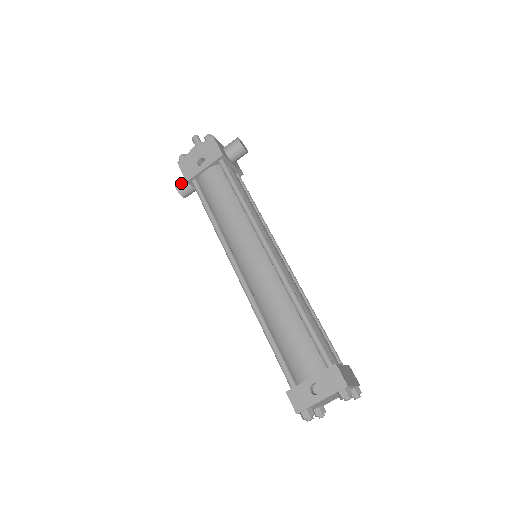
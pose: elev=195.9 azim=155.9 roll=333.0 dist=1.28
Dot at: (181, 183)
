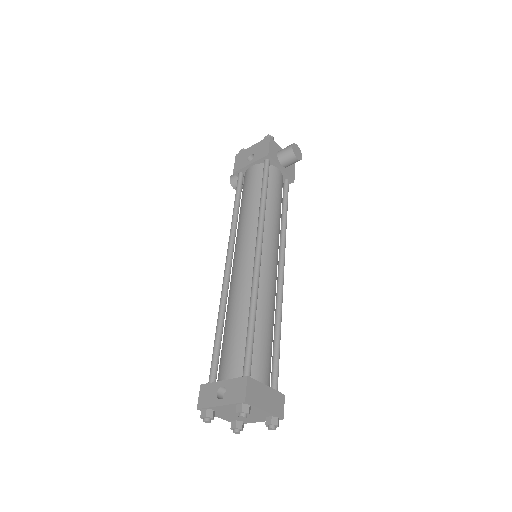
Dot at: (235, 175)
